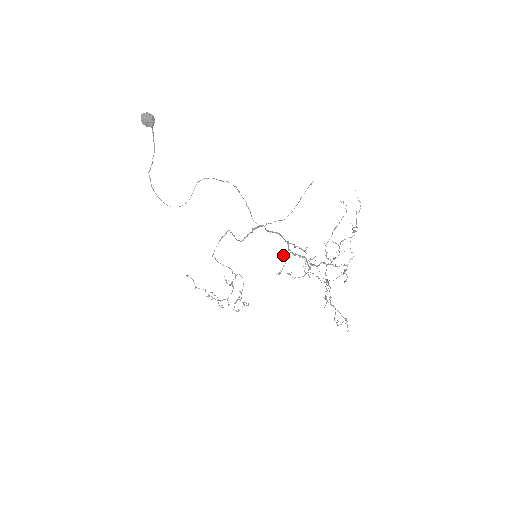
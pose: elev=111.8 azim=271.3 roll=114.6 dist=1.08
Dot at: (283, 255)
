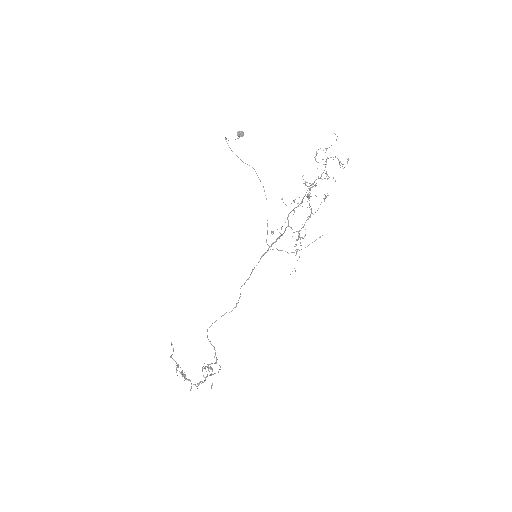
Dot at: (280, 235)
